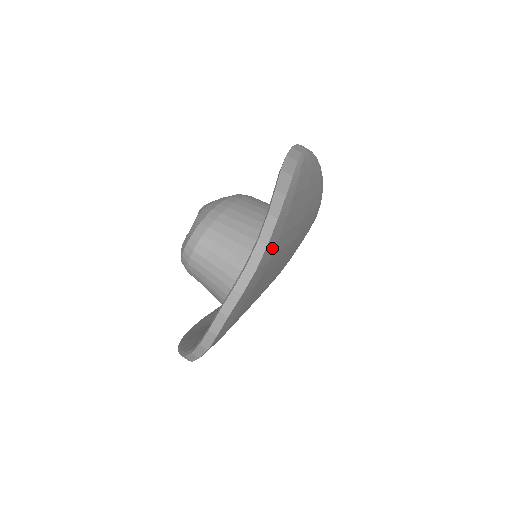
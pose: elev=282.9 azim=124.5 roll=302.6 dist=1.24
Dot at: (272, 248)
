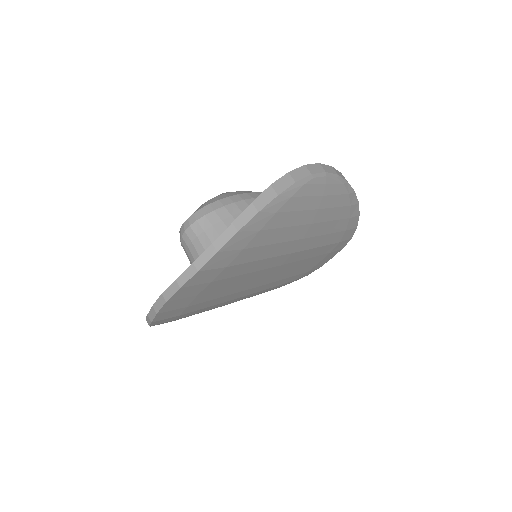
Dot at: (230, 256)
